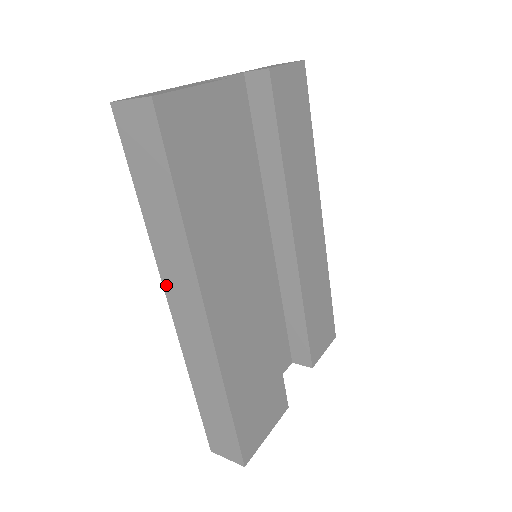
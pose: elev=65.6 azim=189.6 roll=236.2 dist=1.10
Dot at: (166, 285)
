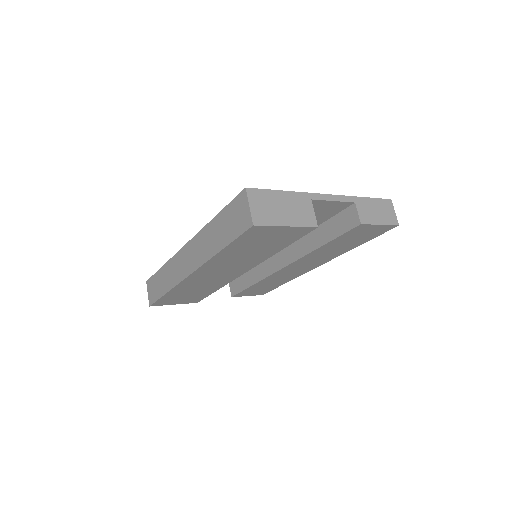
Dot at: (192, 242)
